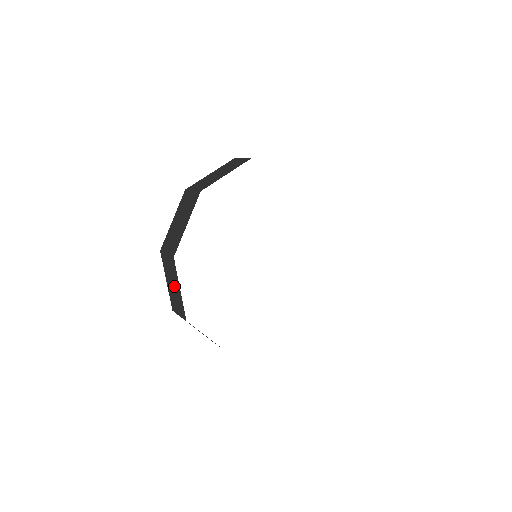
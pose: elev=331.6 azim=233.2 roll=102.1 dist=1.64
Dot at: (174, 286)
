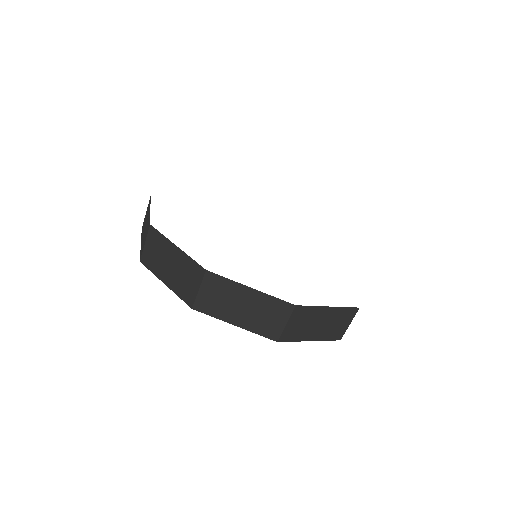
Dot at: (244, 304)
